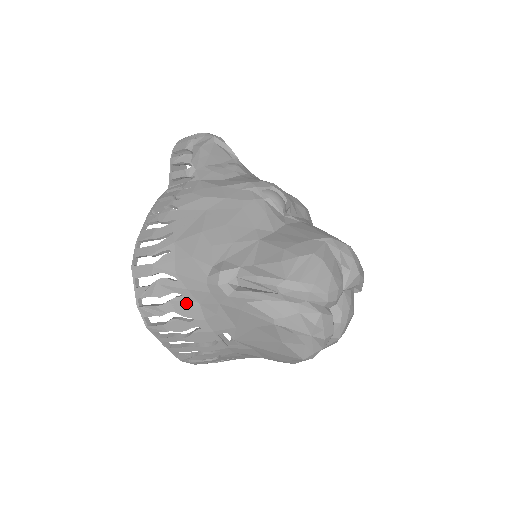
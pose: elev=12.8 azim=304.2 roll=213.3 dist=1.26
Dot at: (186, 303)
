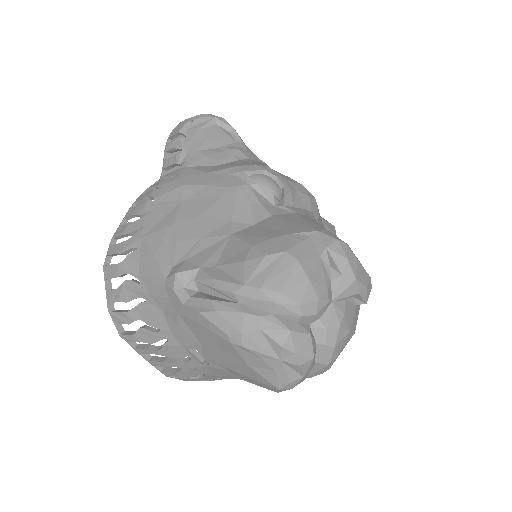
Dot at: (150, 310)
